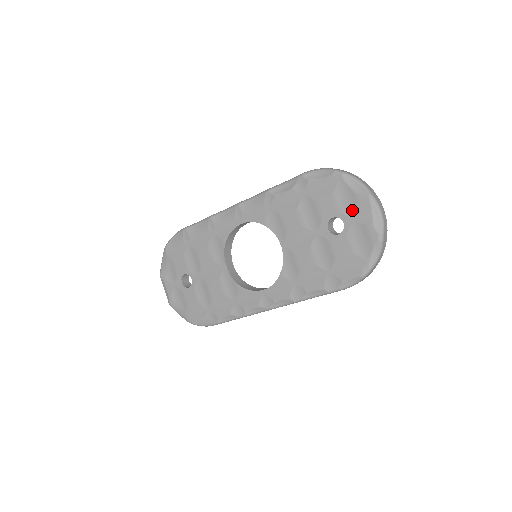
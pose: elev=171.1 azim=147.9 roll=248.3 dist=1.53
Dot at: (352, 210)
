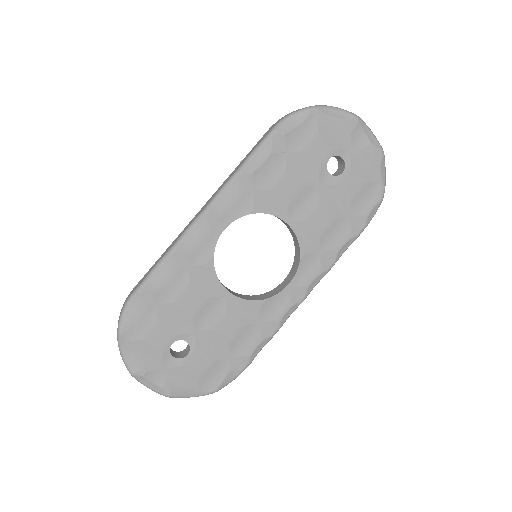
Dot at: (345, 140)
